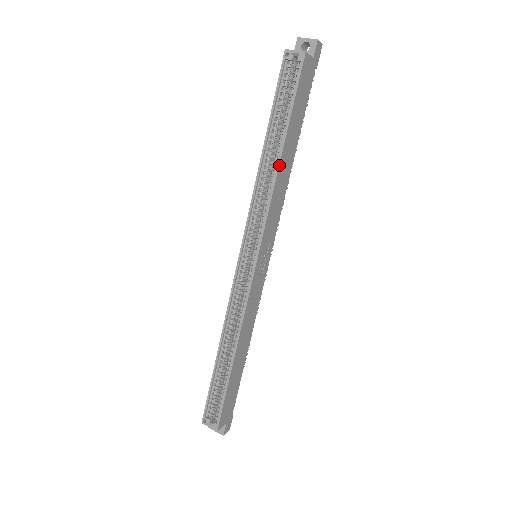
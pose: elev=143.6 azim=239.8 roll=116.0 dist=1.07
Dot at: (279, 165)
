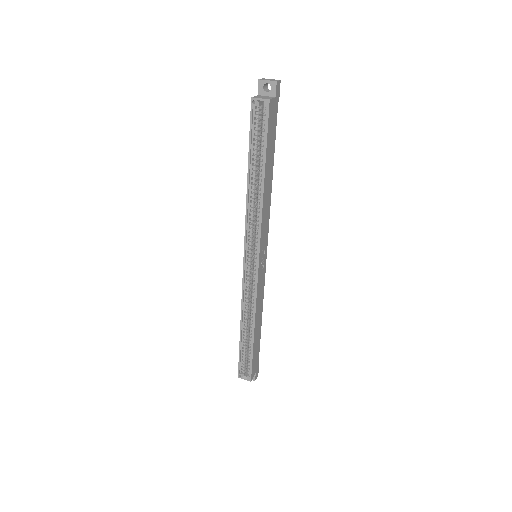
Dot at: (263, 191)
